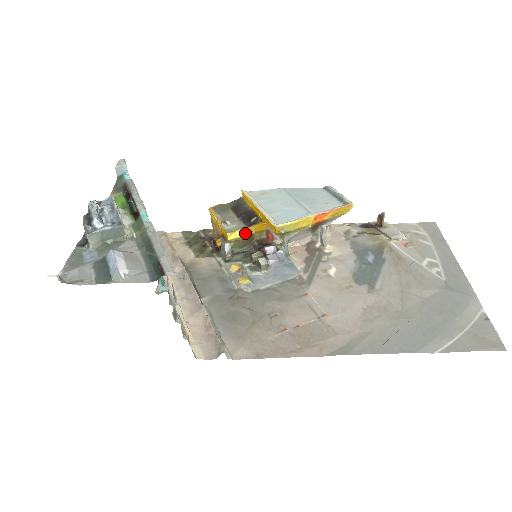
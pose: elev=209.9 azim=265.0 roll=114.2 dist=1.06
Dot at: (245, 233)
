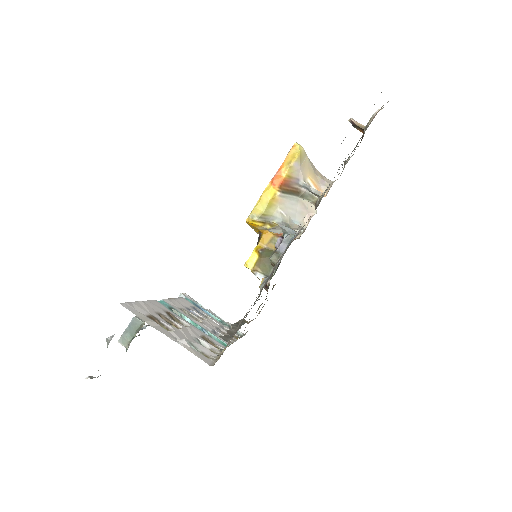
Dot at: (257, 253)
